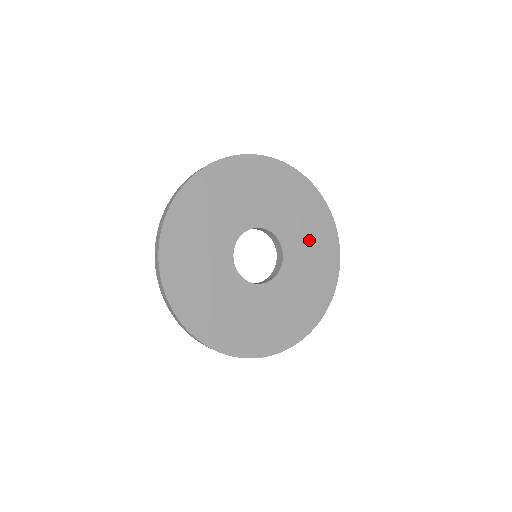
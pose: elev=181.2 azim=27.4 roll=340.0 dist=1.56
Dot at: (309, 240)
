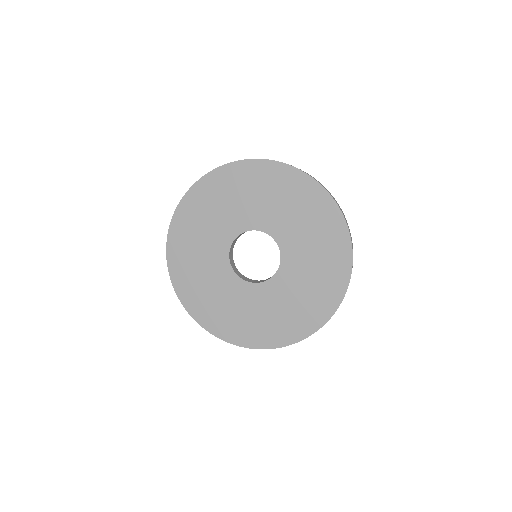
Dot at: (299, 297)
